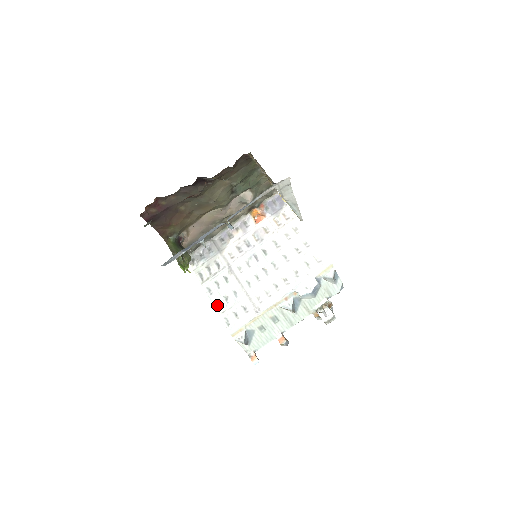
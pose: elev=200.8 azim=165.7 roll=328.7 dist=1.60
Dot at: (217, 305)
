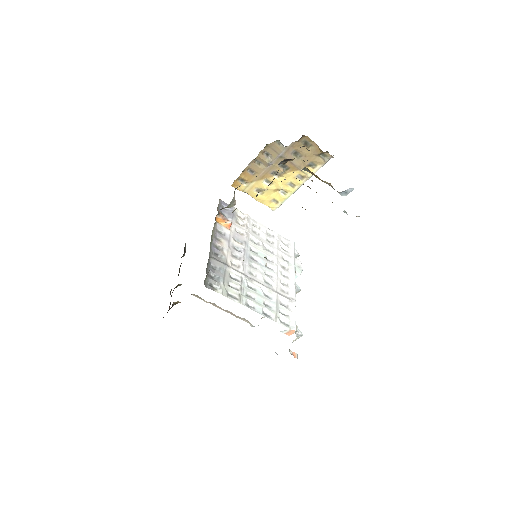
Dot at: (266, 315)
